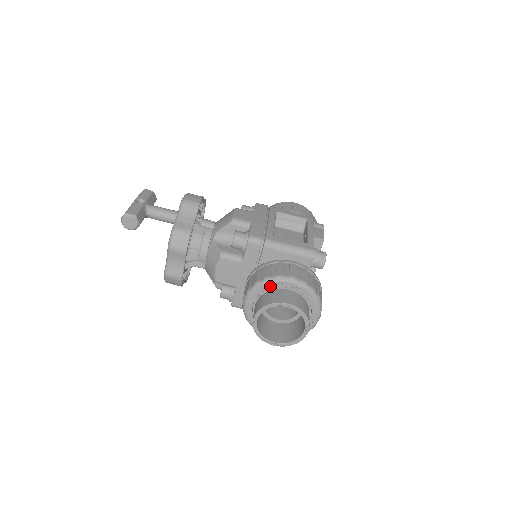
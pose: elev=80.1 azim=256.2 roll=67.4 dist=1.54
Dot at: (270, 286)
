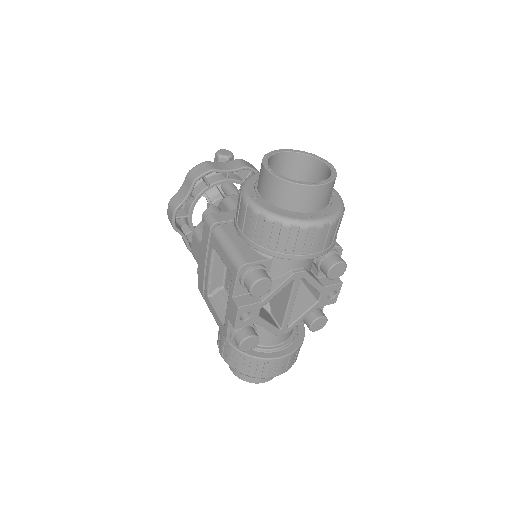
Dot at: occluded
